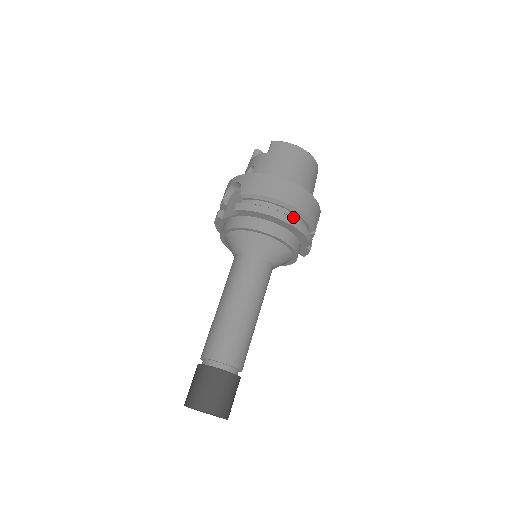
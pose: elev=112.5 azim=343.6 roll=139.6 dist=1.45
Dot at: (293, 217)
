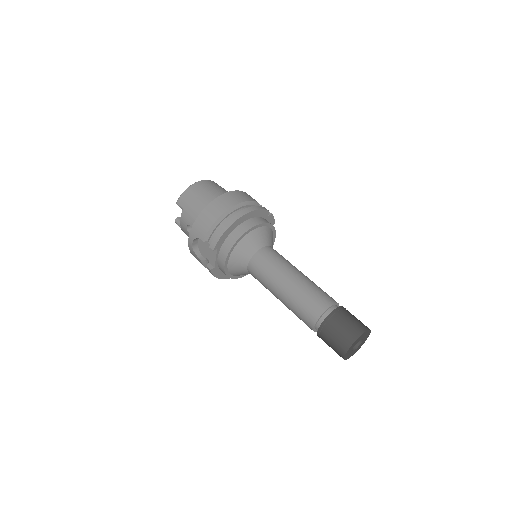
Dot at: occluded
